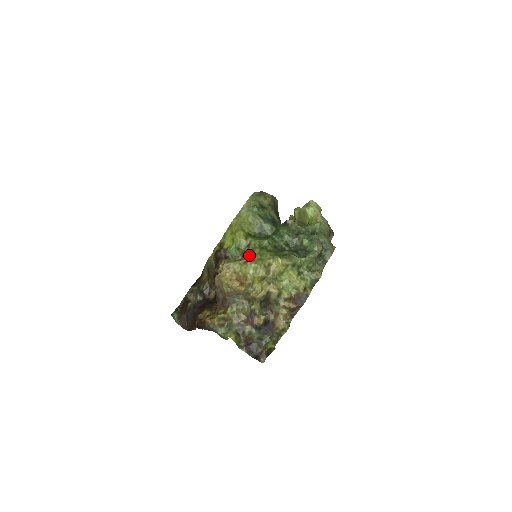
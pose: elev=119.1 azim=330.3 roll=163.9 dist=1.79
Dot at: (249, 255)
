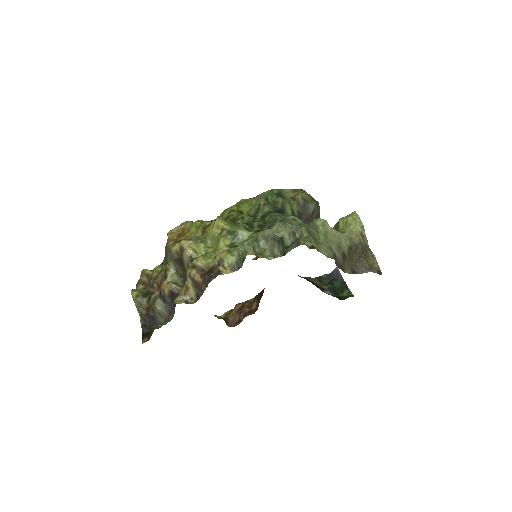
Dot at: occluded
